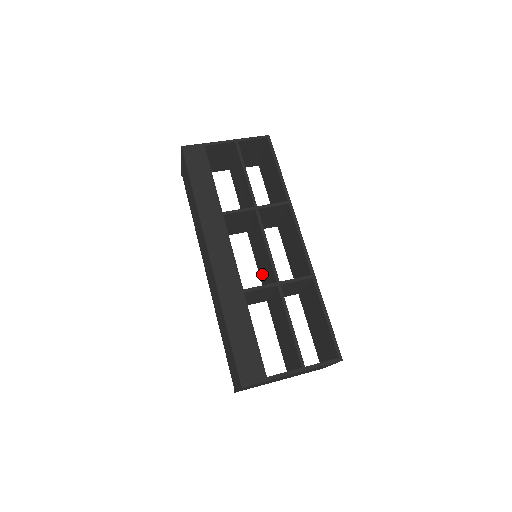
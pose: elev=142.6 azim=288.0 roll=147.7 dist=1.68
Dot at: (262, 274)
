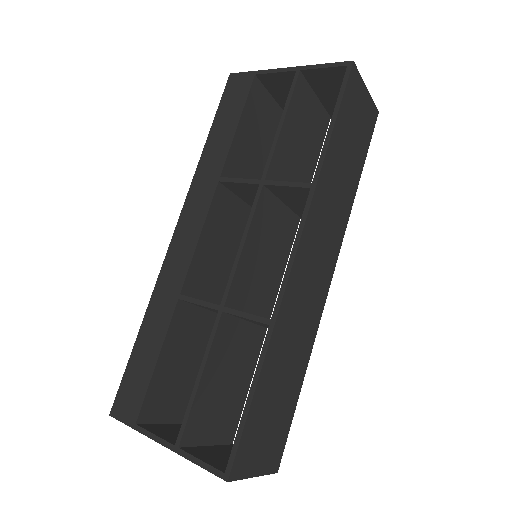
Dot at: (266, 286)
